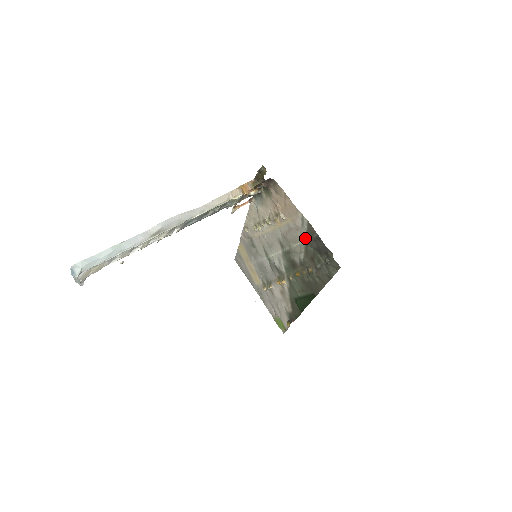
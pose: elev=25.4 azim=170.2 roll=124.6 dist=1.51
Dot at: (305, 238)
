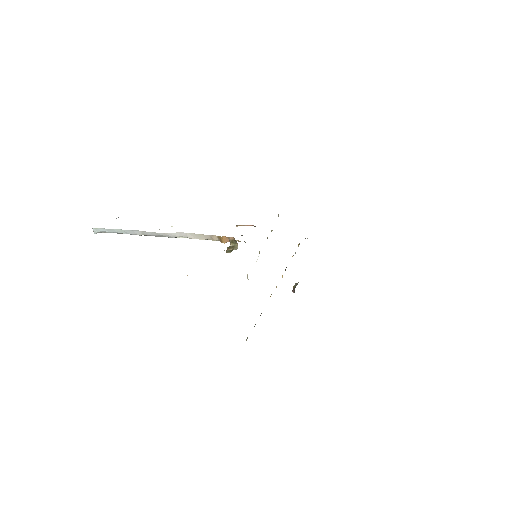
Dot at: occluded
